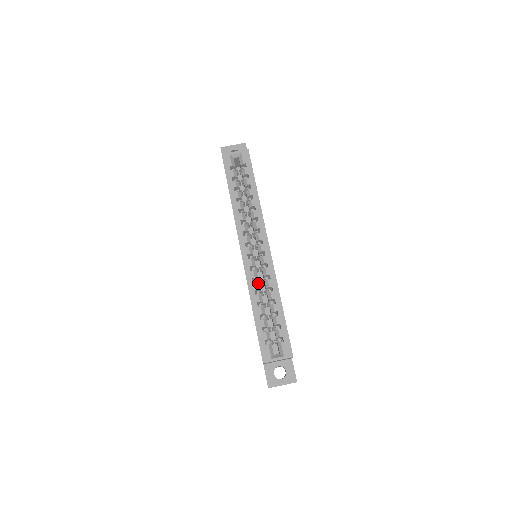
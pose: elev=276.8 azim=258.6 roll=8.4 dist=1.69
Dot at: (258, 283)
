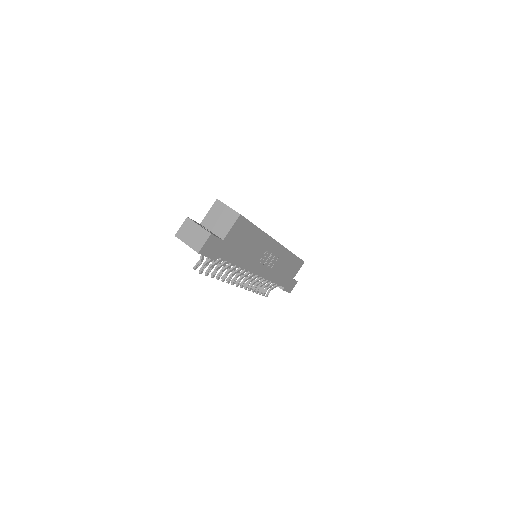
Dot at: occluded
